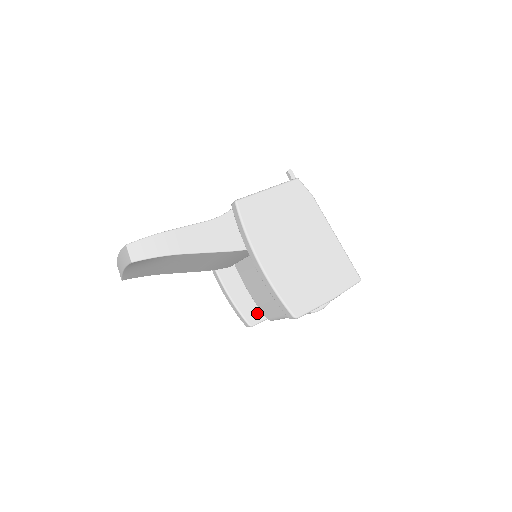
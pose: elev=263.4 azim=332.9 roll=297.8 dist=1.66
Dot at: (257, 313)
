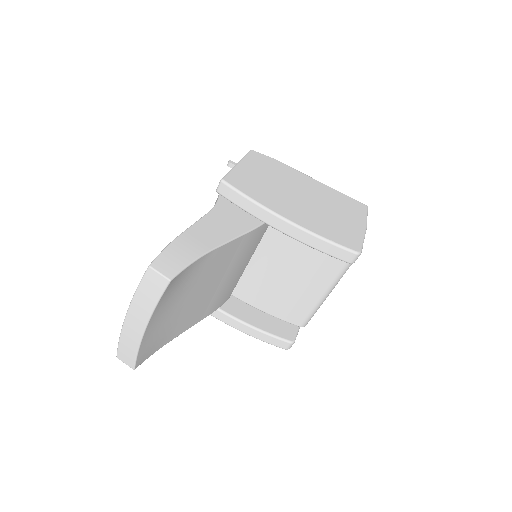
Dot at: (287, 327)
